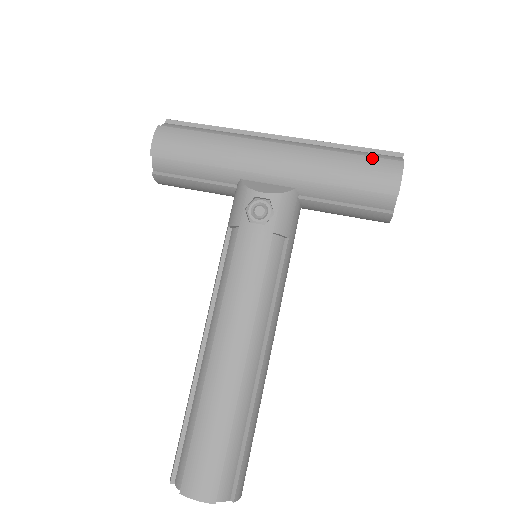
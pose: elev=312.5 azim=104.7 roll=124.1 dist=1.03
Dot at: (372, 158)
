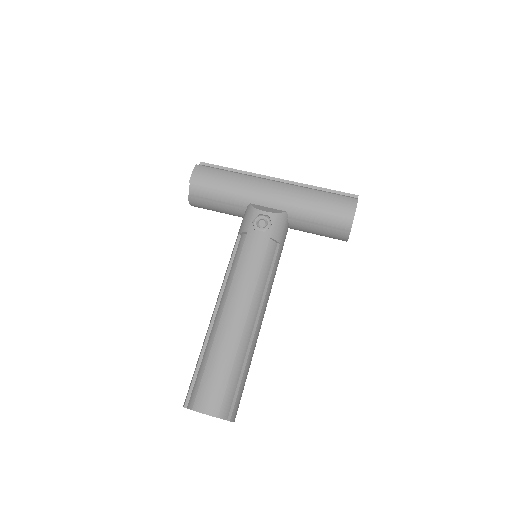
Dot at: (338, 195)
